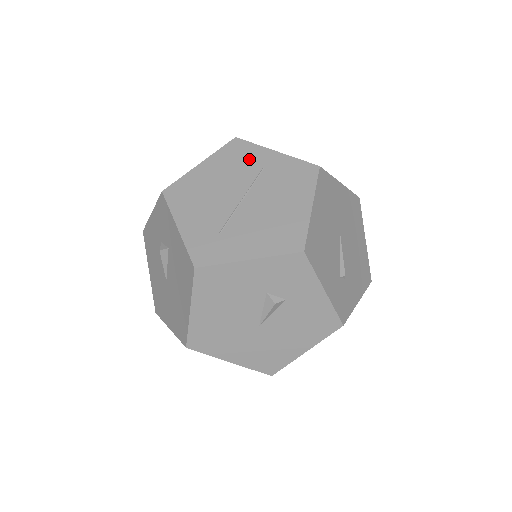
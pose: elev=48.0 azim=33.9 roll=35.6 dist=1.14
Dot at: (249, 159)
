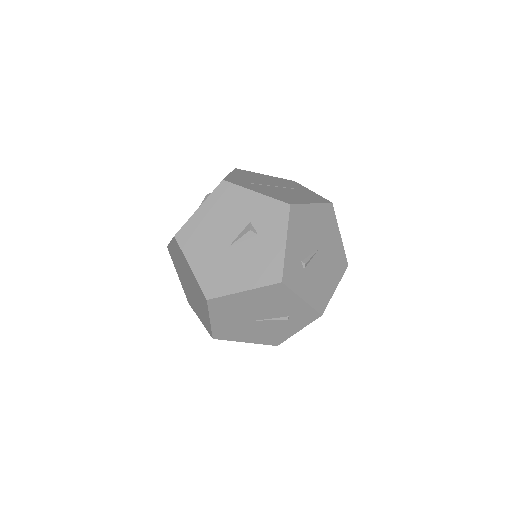
Dot at: (294, 185)
